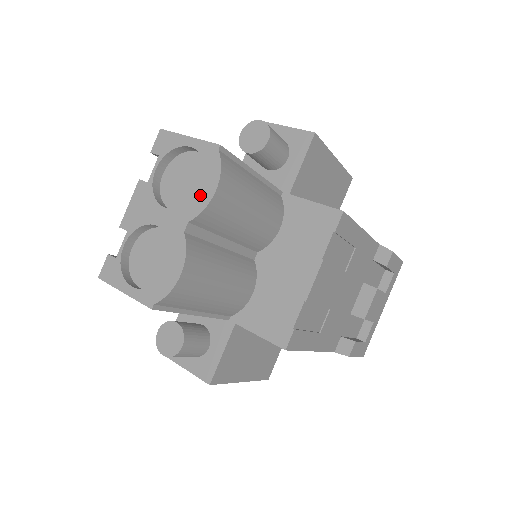
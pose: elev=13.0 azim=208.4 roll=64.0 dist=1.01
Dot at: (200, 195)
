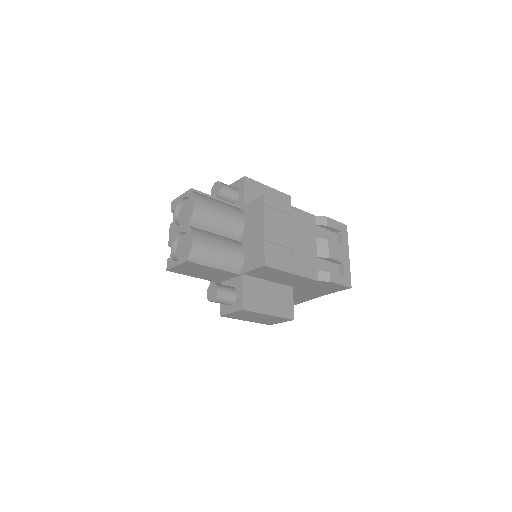
Dot at: (190, 209)
